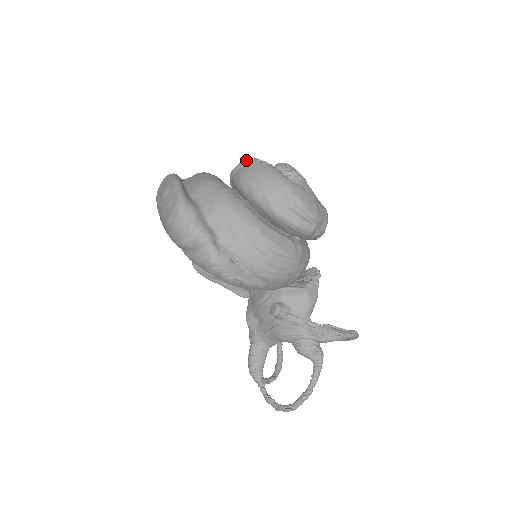
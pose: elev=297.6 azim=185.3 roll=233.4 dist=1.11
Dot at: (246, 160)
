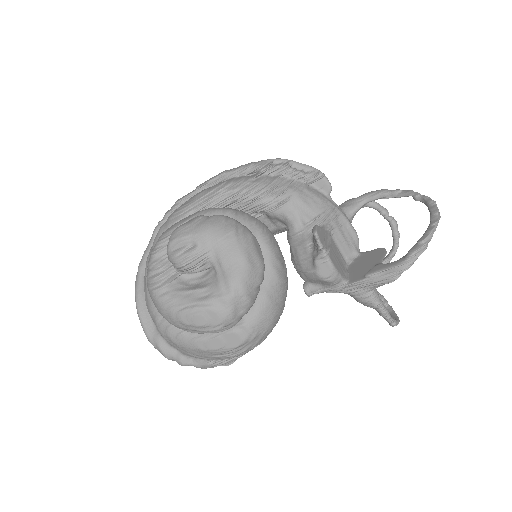
Dot at: (147, 267)
